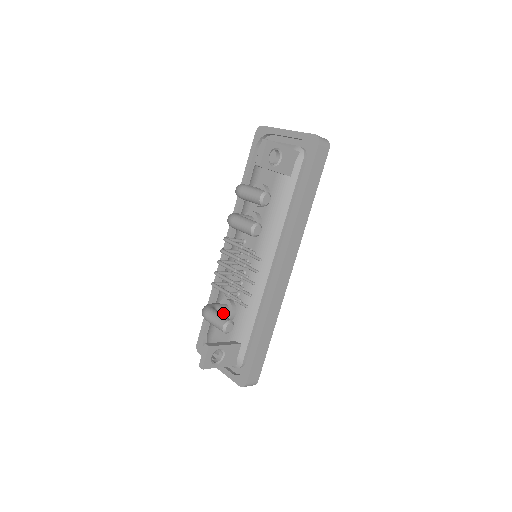
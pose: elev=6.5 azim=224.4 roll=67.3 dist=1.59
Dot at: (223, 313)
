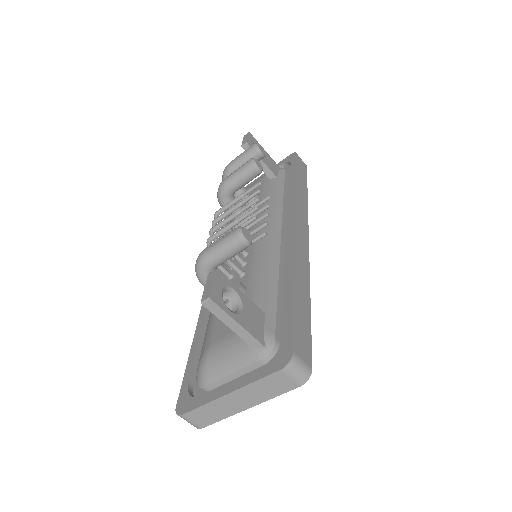
Dot at: occluded
